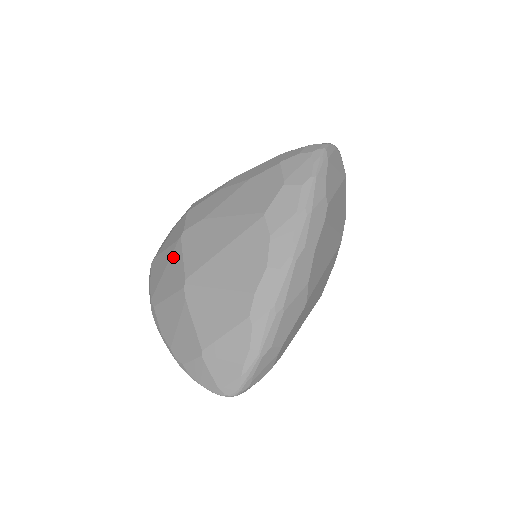
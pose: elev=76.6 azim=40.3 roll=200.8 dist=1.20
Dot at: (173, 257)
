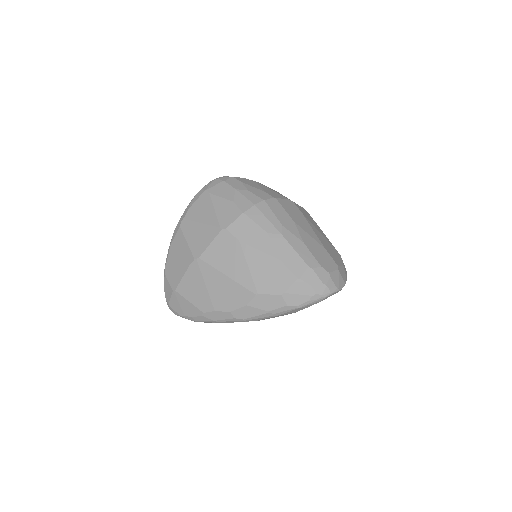
Dot at: (209, 229)
